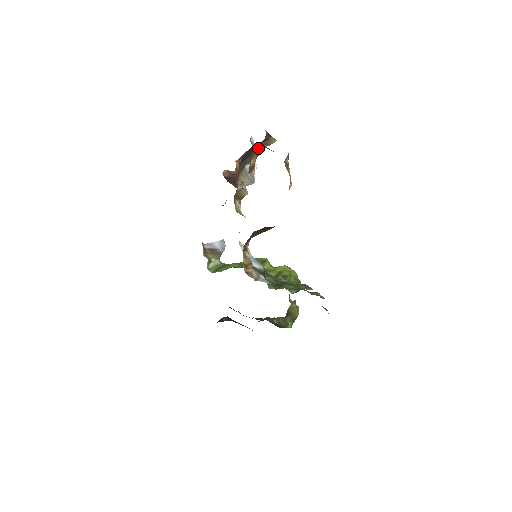
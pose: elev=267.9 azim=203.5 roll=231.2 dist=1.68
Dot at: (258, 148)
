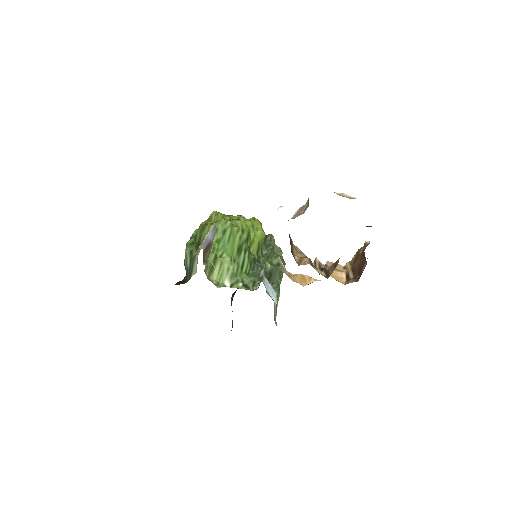
Dot at: occluded
